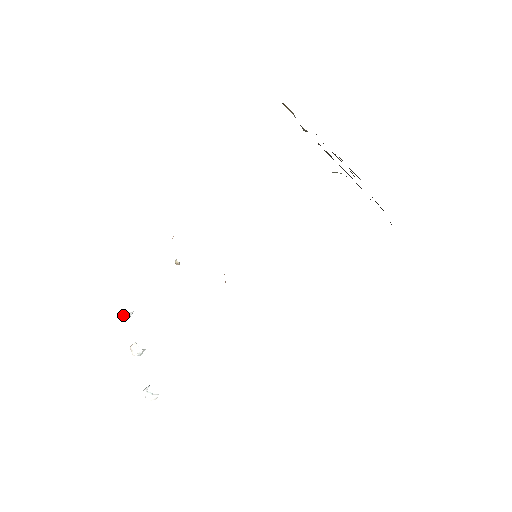
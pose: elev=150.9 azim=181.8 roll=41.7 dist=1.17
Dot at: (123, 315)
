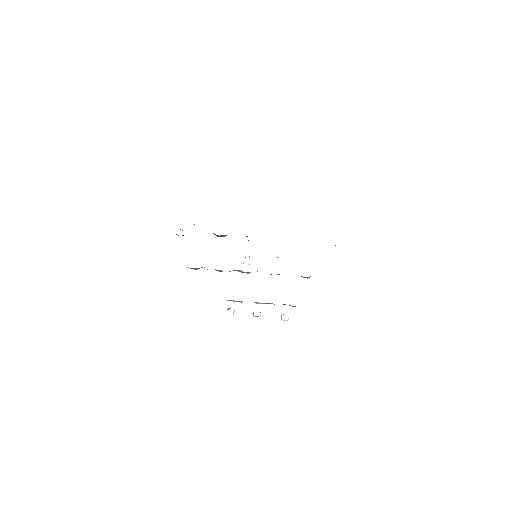
Dot at: (233, 314)
